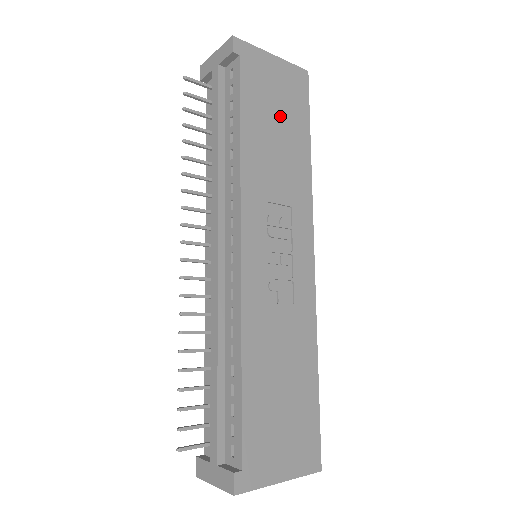
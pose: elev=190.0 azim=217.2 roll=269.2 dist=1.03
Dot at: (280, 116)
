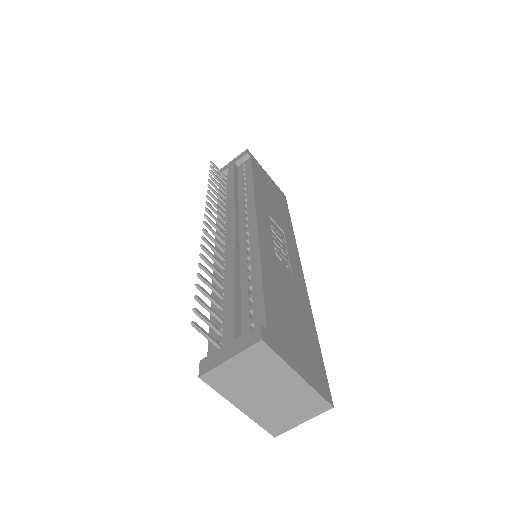
Dot at: (273, 195)
